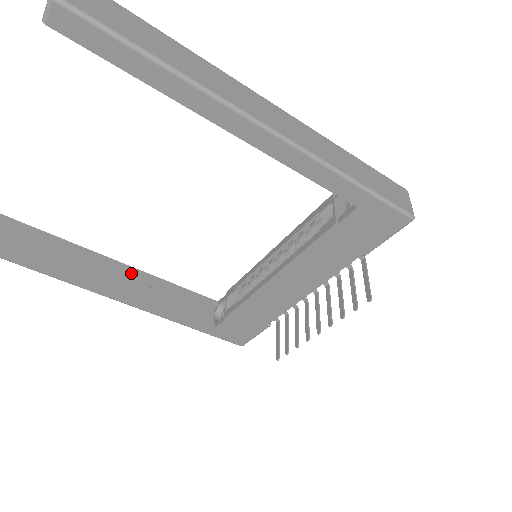
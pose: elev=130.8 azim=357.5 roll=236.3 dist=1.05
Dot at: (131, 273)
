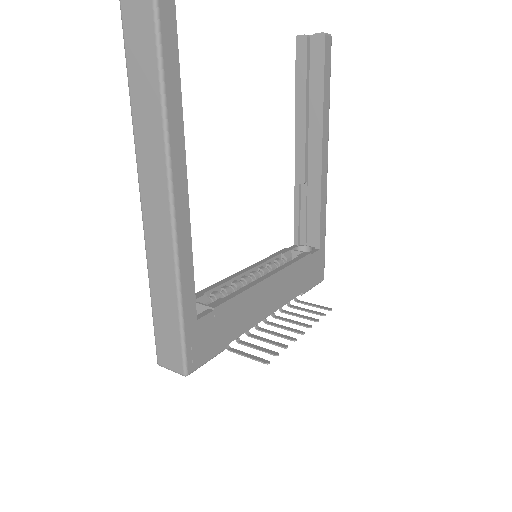
Dot at: occluded
